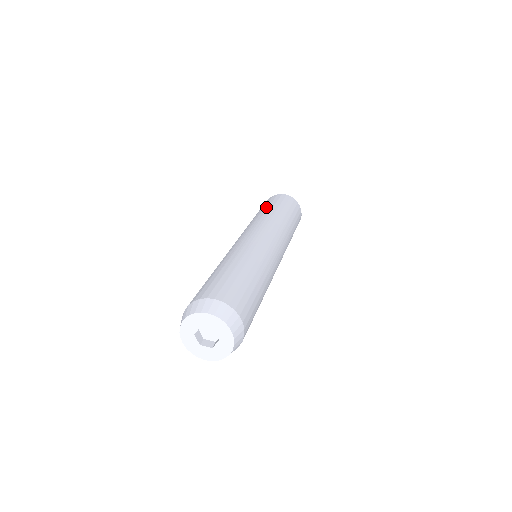
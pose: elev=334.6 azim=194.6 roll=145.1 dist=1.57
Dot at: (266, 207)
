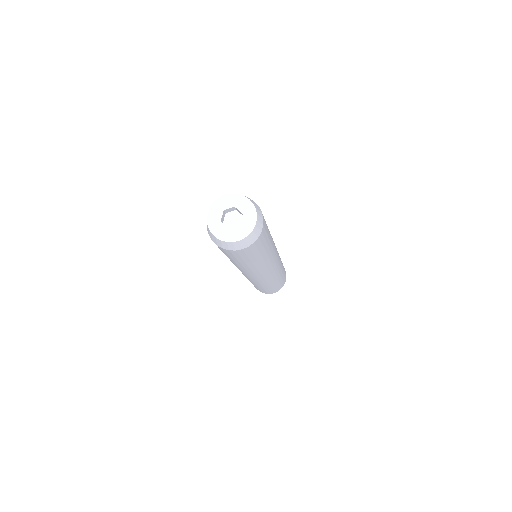
Dot at: occluded
